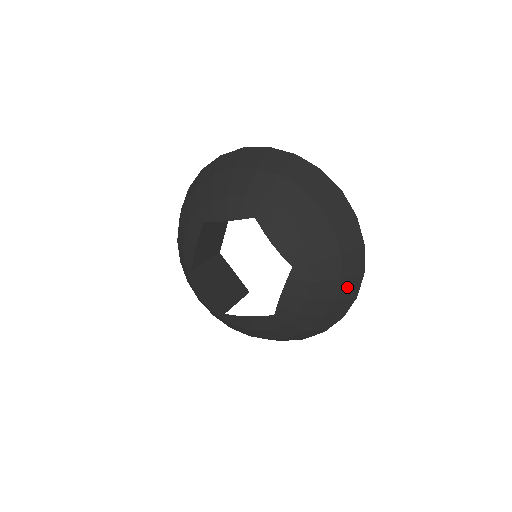
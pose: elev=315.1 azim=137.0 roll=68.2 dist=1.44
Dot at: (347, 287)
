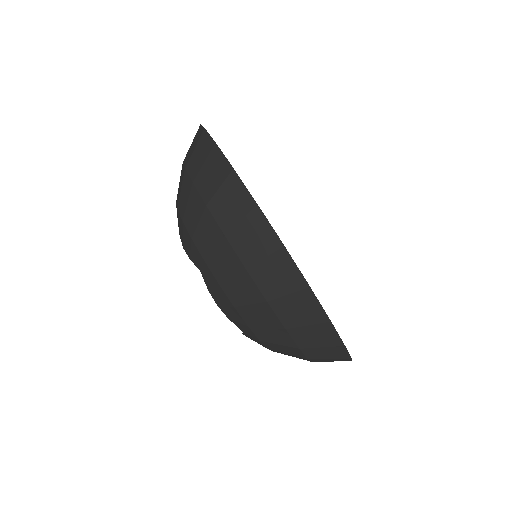
Dot at: (325, 360)
